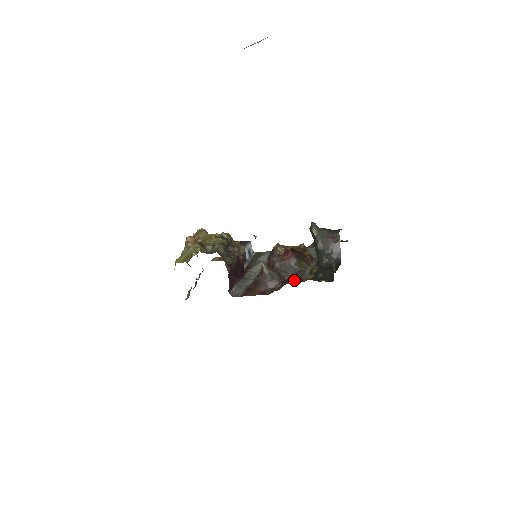
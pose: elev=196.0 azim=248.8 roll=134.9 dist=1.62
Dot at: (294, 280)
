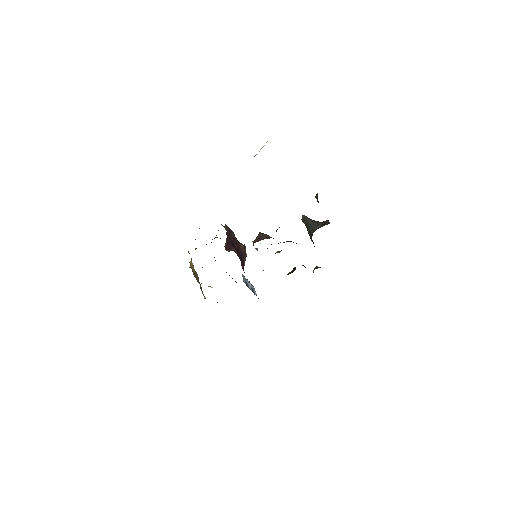
Dot at: occluded
